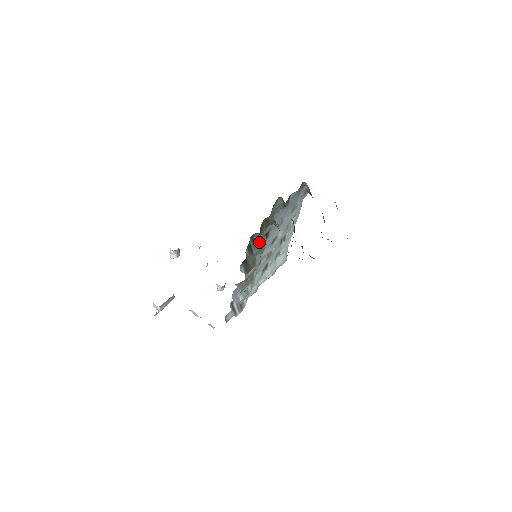
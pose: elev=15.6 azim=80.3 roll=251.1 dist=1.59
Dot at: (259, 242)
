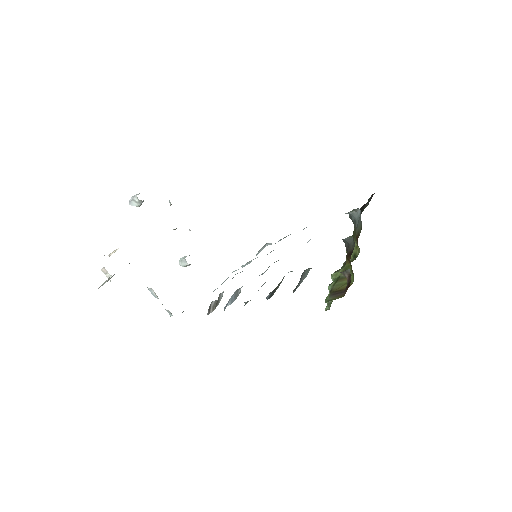
Dot at: (304, 275)
